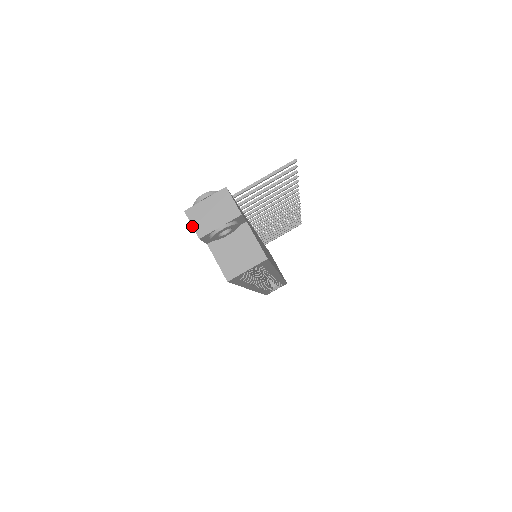
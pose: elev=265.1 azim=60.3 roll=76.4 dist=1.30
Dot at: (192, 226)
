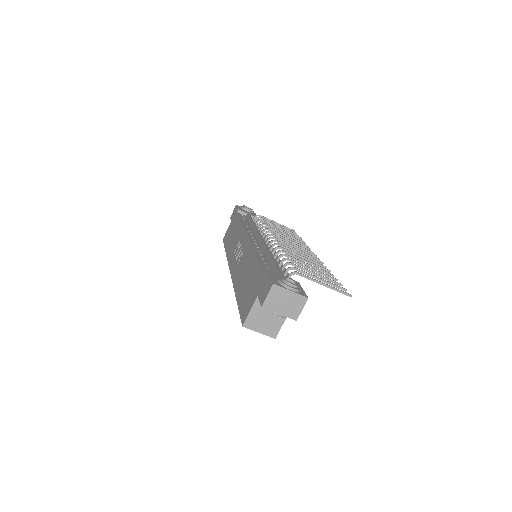
Dot at: (267, 296)
